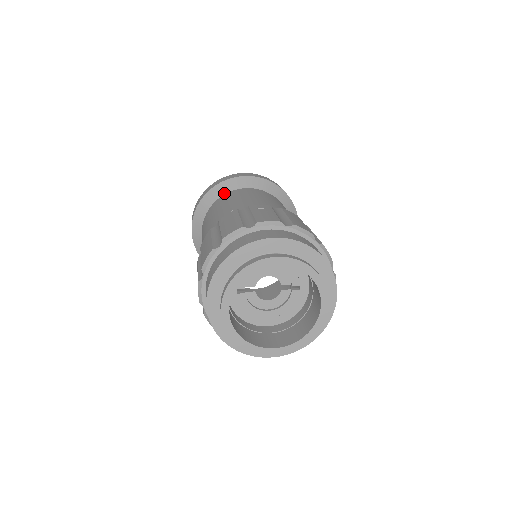
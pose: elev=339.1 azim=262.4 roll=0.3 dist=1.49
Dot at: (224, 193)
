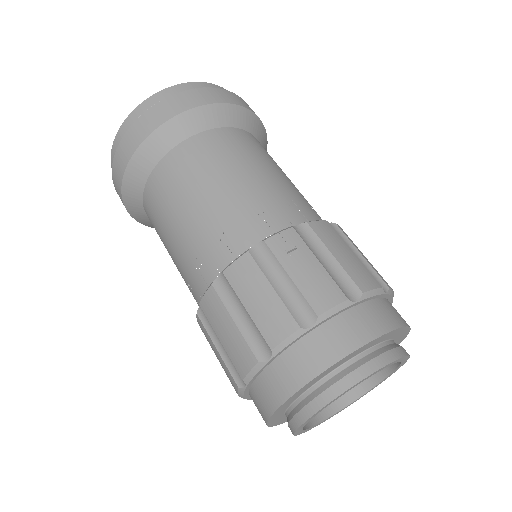
Dot at: (167, 150)
